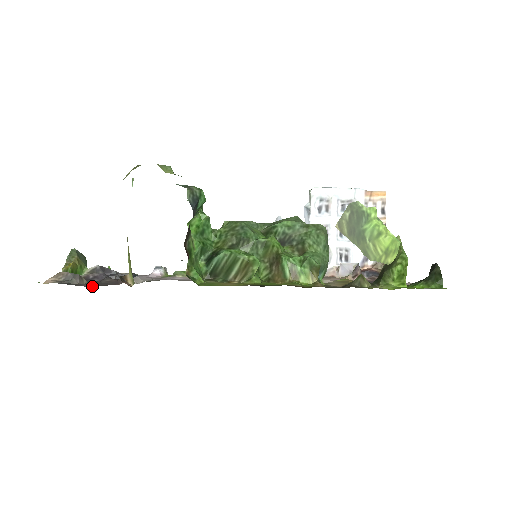
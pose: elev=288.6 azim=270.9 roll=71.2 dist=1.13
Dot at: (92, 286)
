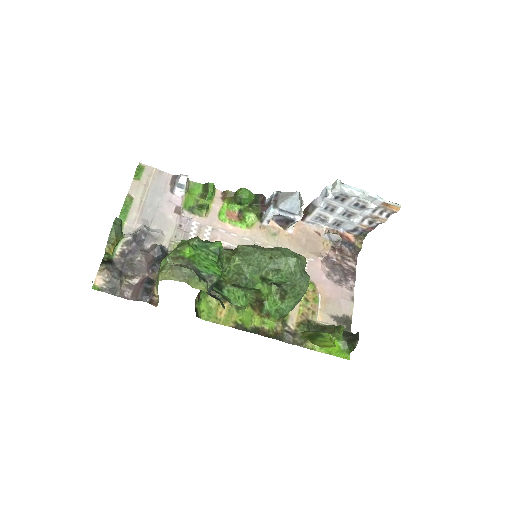
Dot at: (130, 299)
